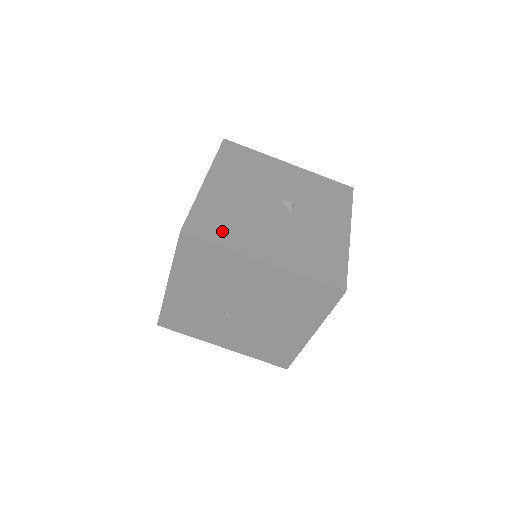
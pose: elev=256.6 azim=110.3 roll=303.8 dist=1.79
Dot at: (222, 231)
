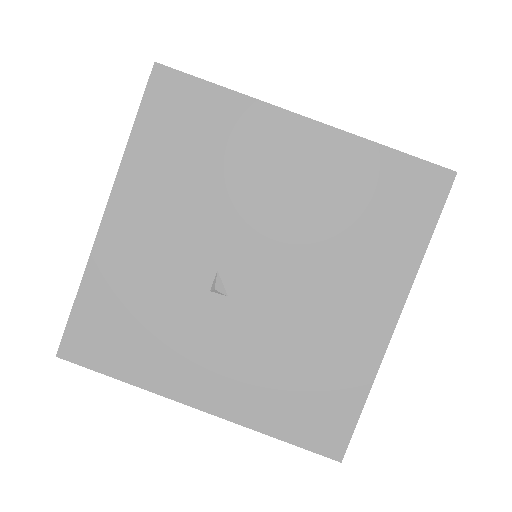
Dot at: occluded
